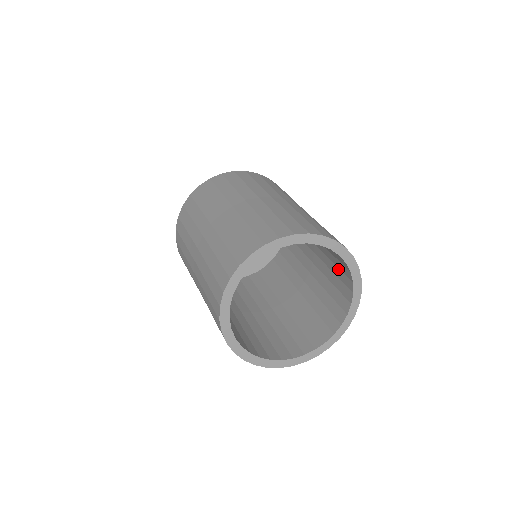
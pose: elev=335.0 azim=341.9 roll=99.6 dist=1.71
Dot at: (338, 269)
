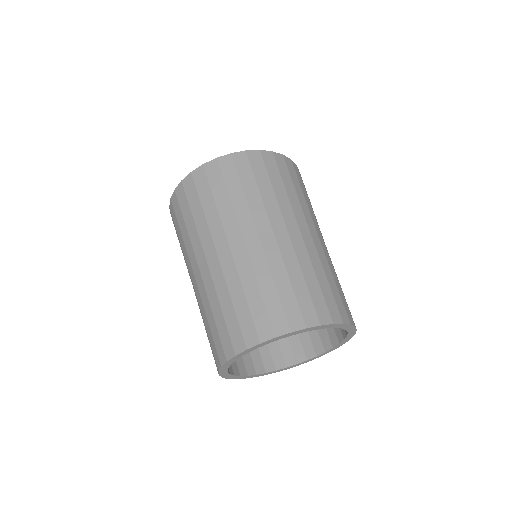
Dot at: occluded
